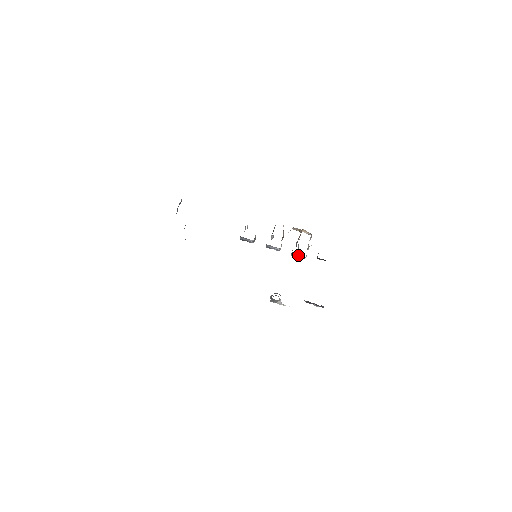
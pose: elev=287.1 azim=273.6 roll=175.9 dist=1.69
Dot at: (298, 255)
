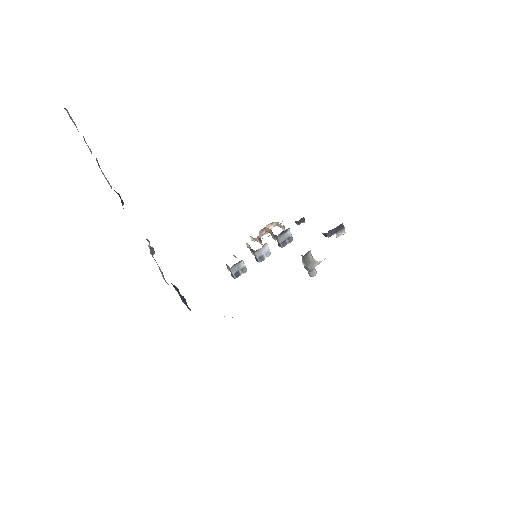
Dot at: (284, 237)
